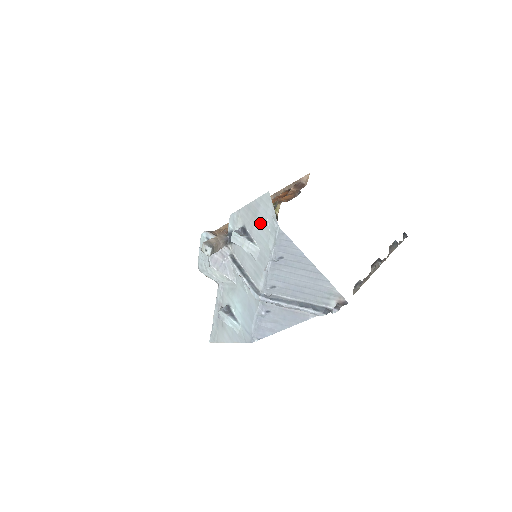
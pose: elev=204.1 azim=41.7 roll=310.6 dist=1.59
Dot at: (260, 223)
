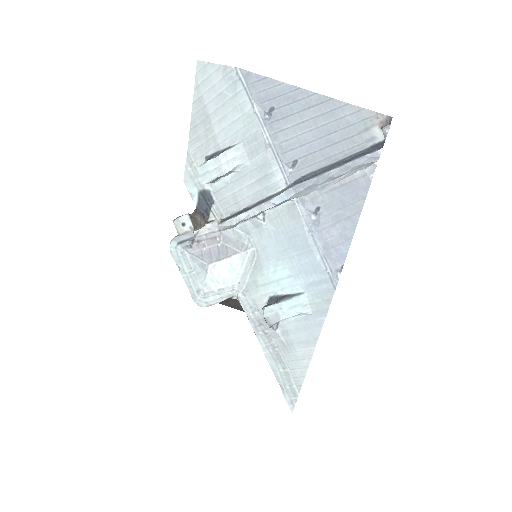
Dot at: (217, 113)
